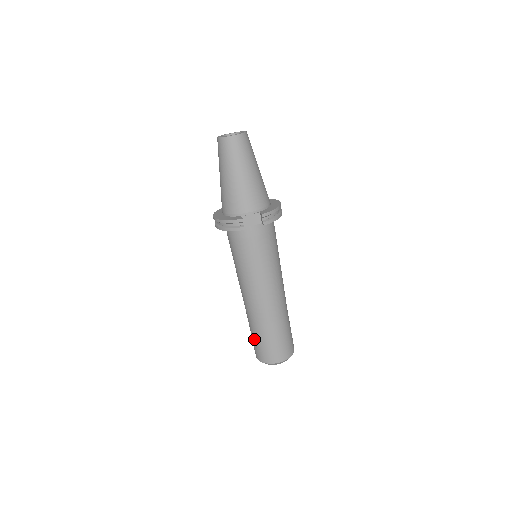
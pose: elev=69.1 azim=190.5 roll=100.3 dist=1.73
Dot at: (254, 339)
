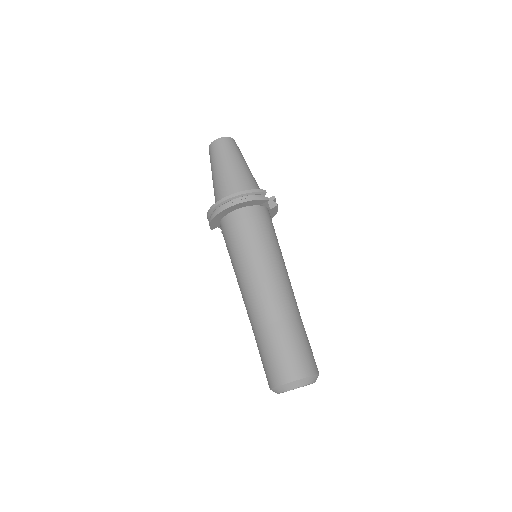
Dot at: (283, 347)
